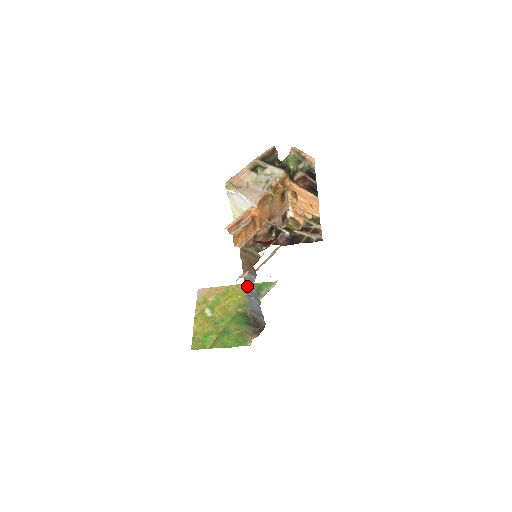
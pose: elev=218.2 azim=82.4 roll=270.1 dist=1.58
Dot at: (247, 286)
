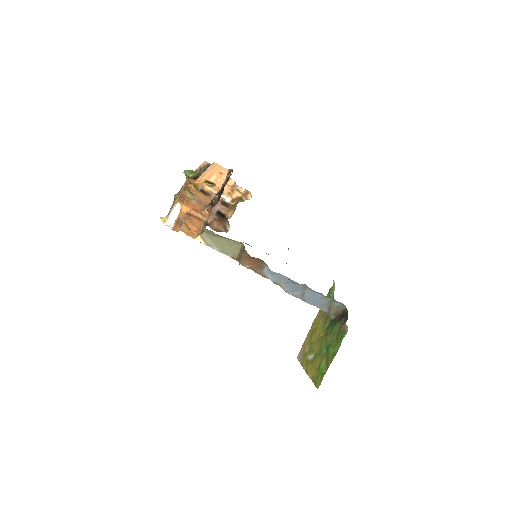
Dot at: (285, 288)
